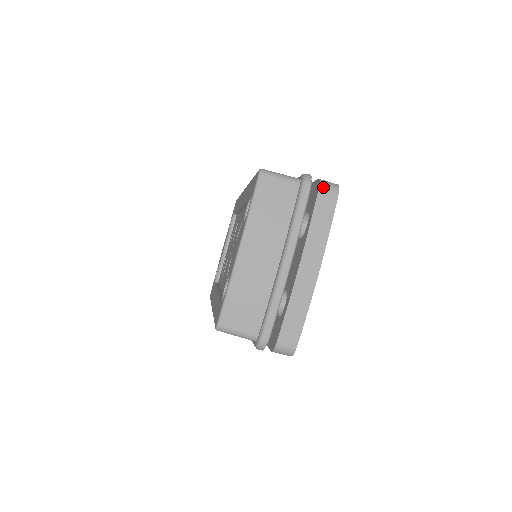
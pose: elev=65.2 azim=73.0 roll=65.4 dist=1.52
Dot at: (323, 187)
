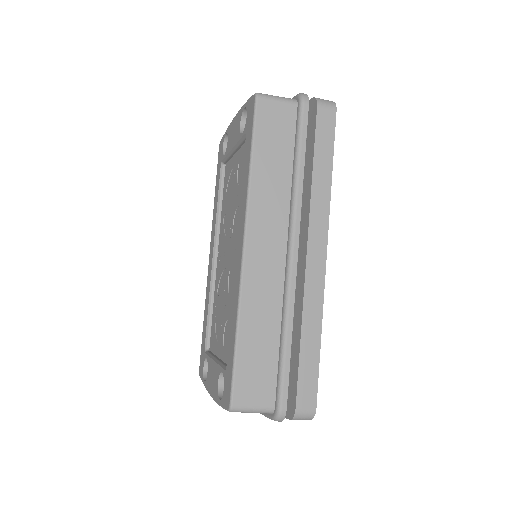
Dot at: occluded
